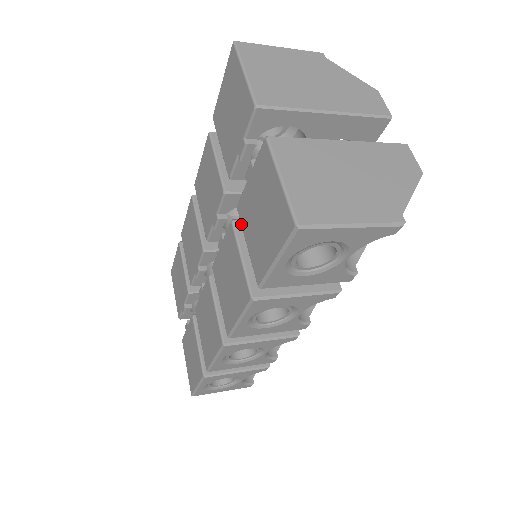
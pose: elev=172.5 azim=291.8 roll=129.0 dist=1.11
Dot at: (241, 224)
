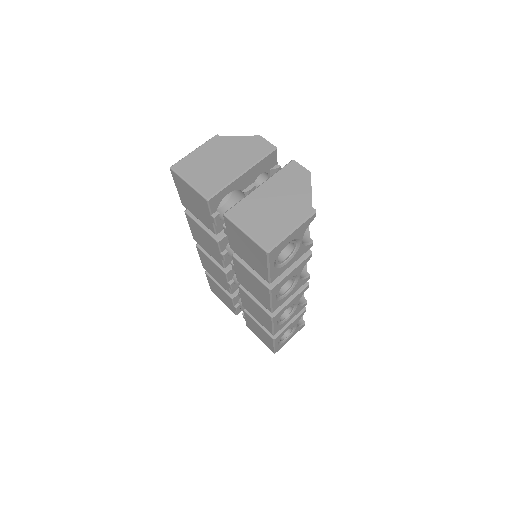
Dot at: (239, 256)
